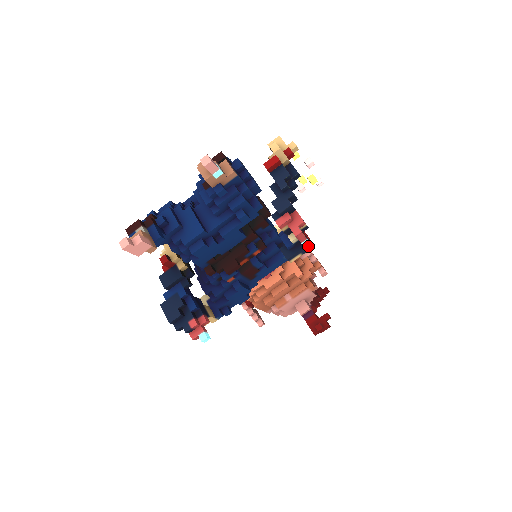
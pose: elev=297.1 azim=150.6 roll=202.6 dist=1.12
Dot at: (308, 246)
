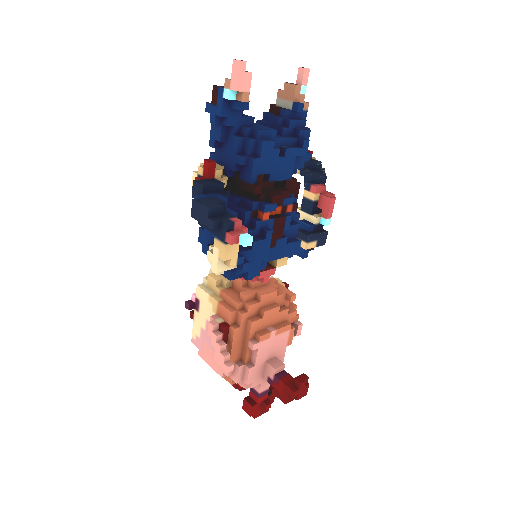
Dot at: (324, 236)
